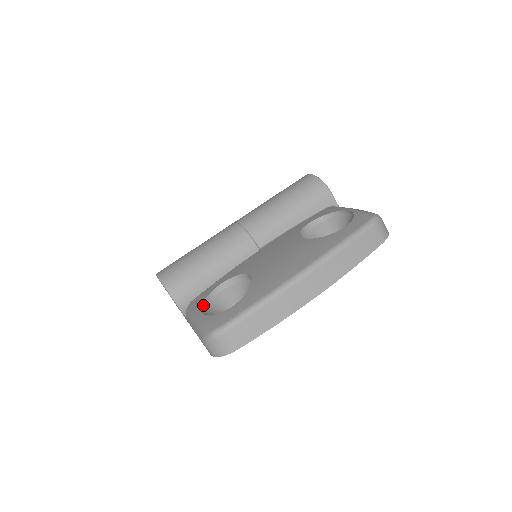
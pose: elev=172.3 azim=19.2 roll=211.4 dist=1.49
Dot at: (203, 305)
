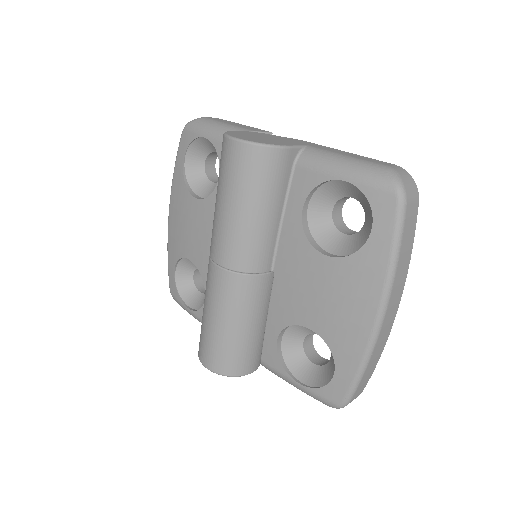
Dot at: (285, 368)
